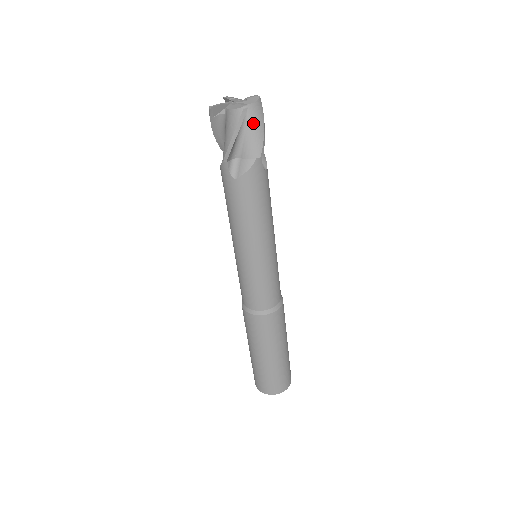
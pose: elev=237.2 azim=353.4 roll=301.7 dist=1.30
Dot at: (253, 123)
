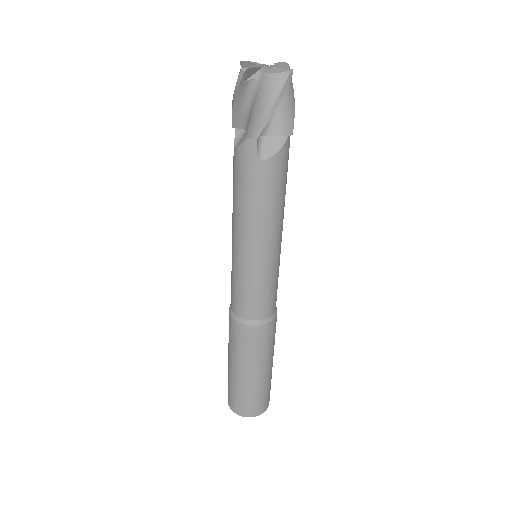
Dot at: (287, 93)
